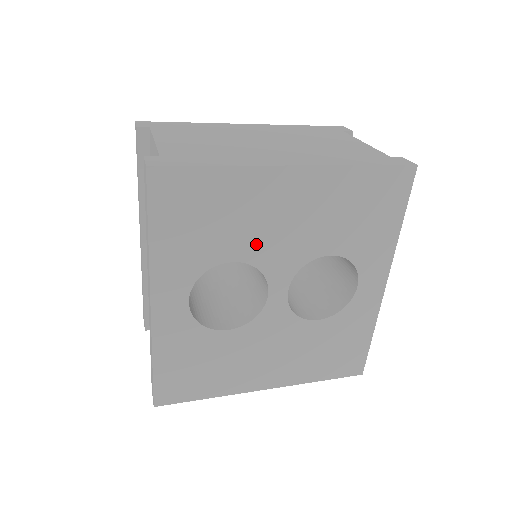
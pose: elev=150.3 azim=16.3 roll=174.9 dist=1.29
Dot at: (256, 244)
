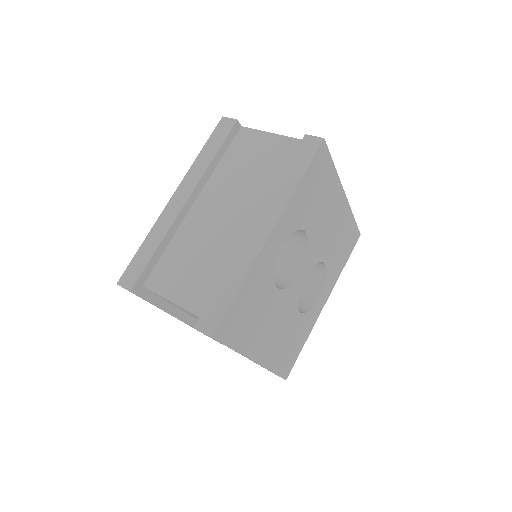
Dot at: (316, 230)
